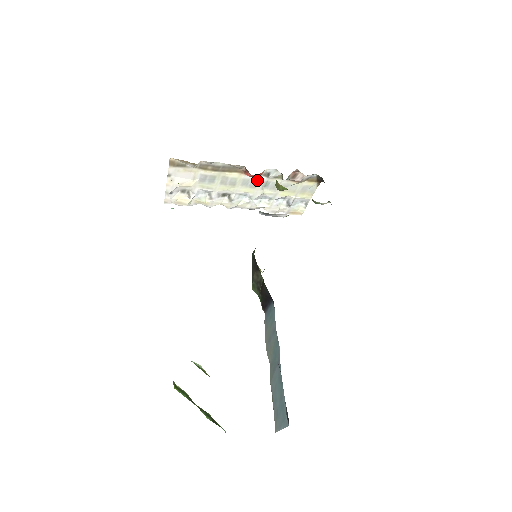
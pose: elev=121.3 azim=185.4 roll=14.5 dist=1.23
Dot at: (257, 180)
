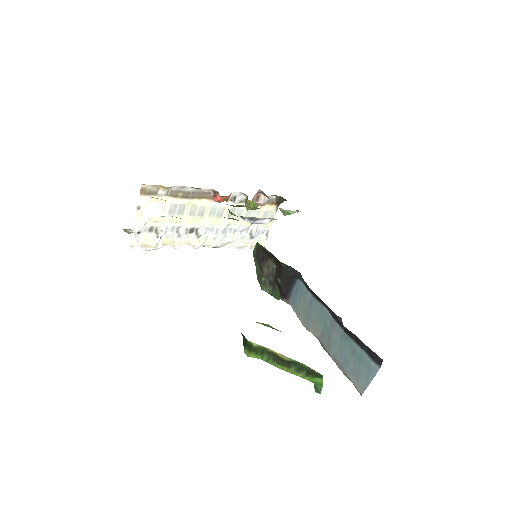
Dot at: (224, 207)
